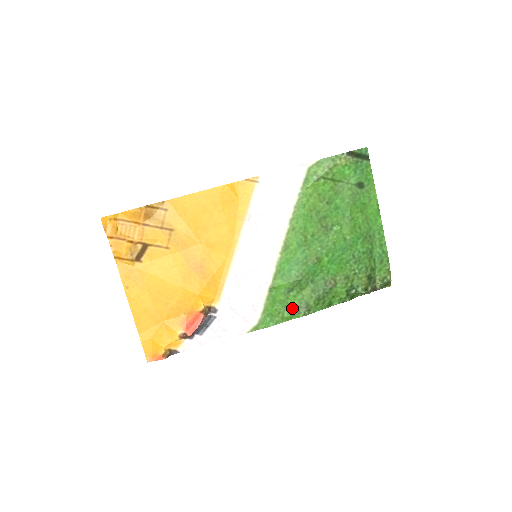
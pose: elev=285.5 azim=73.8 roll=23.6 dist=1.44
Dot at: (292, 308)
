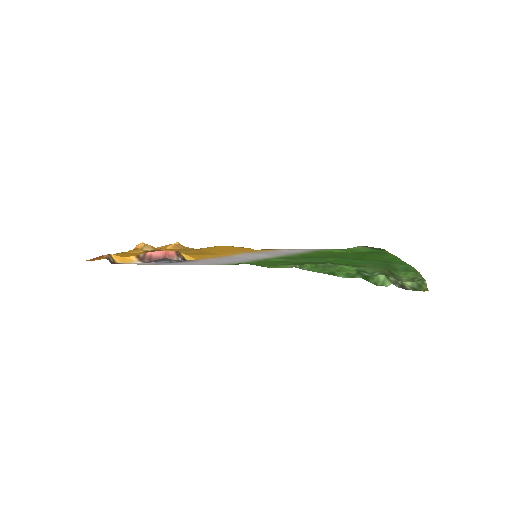
Dot at: occluded
